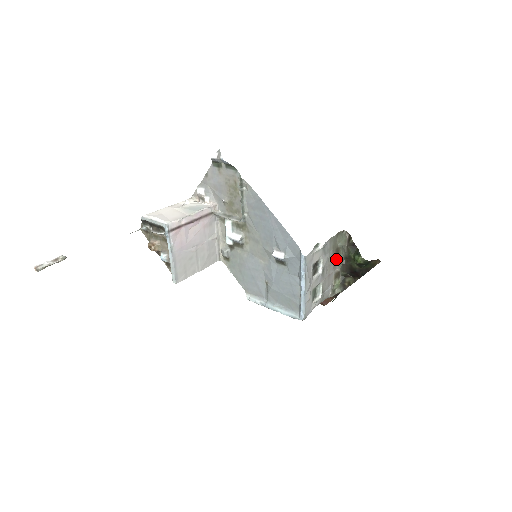
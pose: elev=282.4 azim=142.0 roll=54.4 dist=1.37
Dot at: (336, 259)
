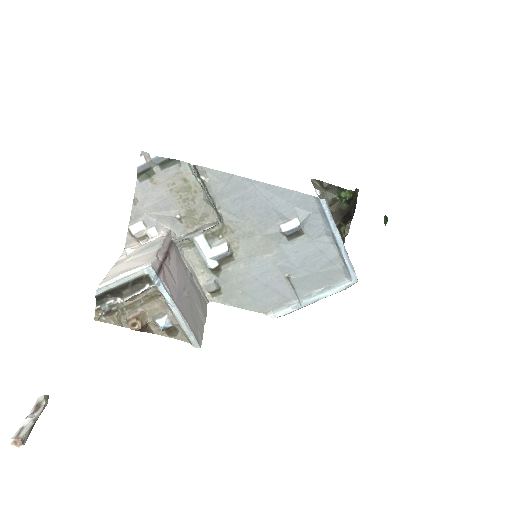
Dot at: occluded
